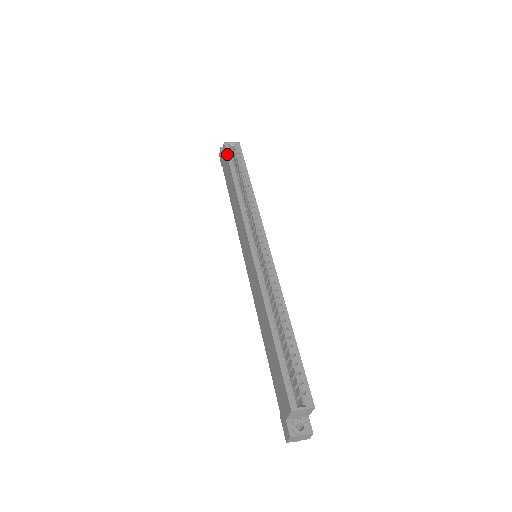
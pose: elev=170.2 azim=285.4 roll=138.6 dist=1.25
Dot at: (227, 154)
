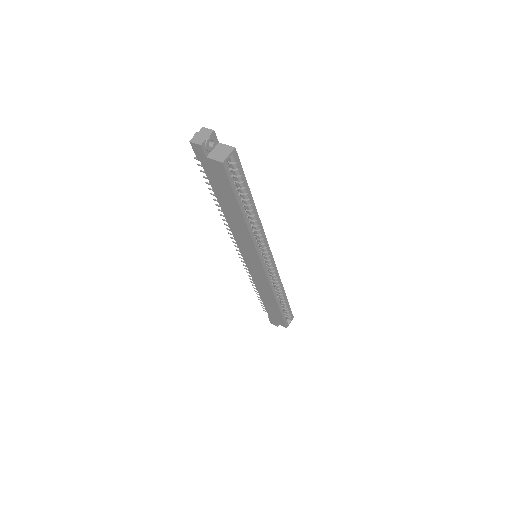
Dot at: (230, 182)
